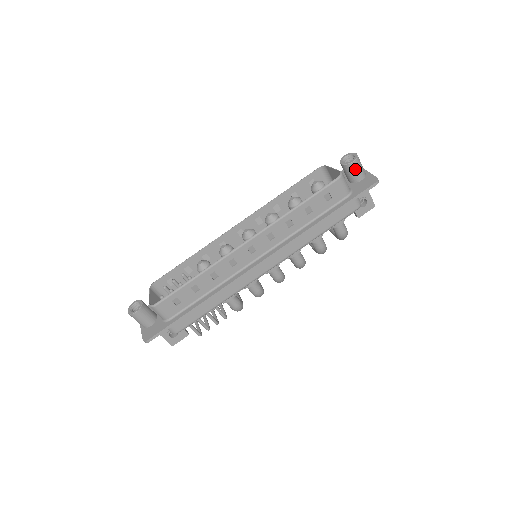
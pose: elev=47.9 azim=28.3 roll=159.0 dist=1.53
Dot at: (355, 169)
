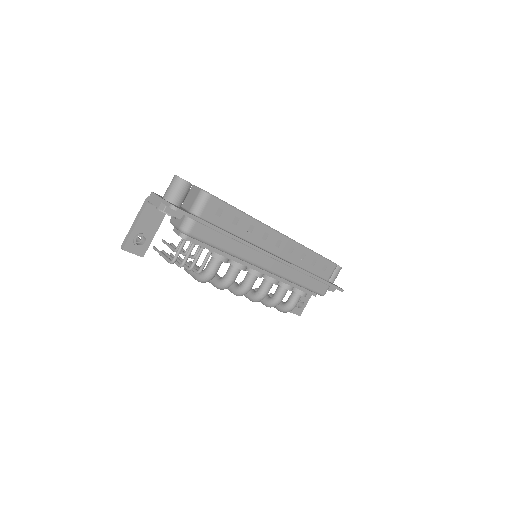
Dot at: (337, 272)
